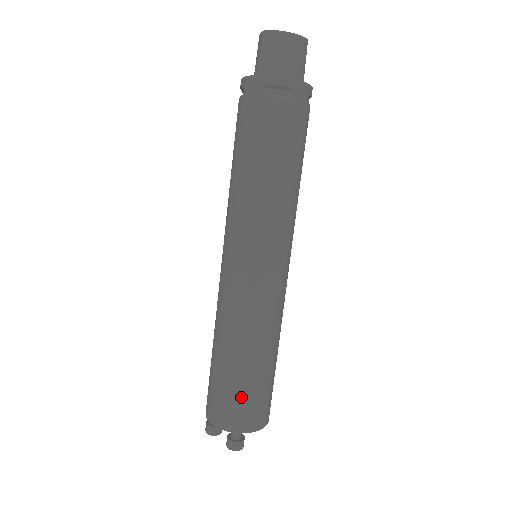
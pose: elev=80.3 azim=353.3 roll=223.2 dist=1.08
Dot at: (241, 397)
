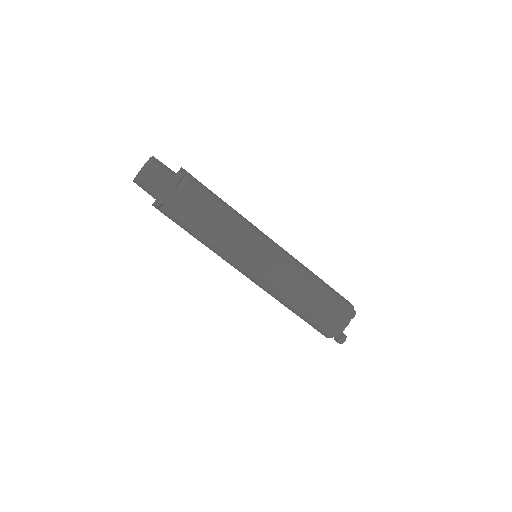
Dot at: (313, 324)
